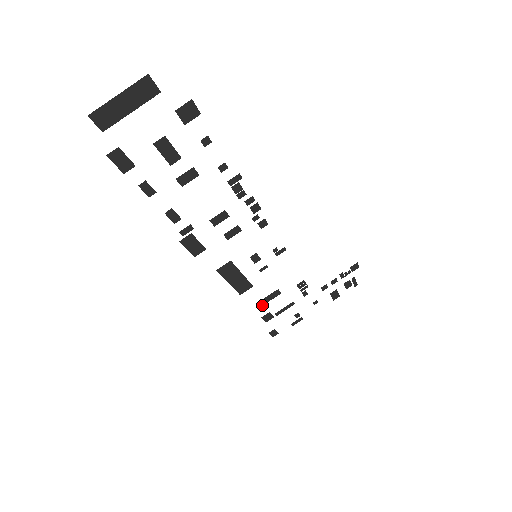
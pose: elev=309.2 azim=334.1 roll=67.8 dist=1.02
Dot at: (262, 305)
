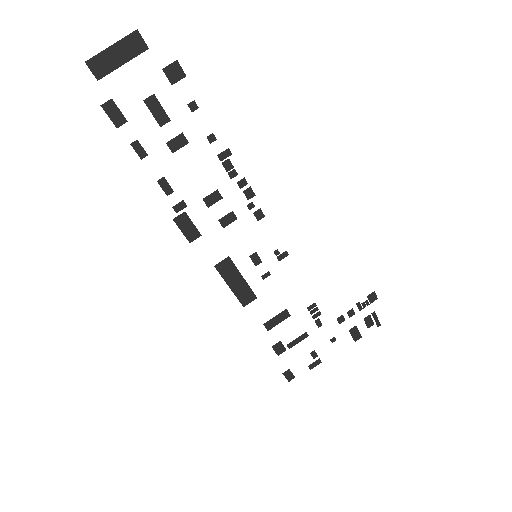
Dot at: (270, 328)
